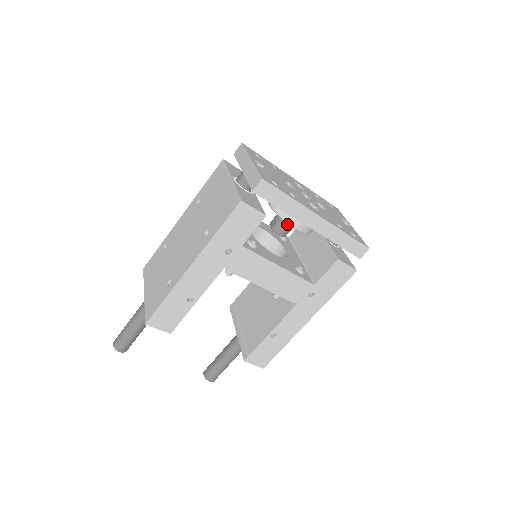
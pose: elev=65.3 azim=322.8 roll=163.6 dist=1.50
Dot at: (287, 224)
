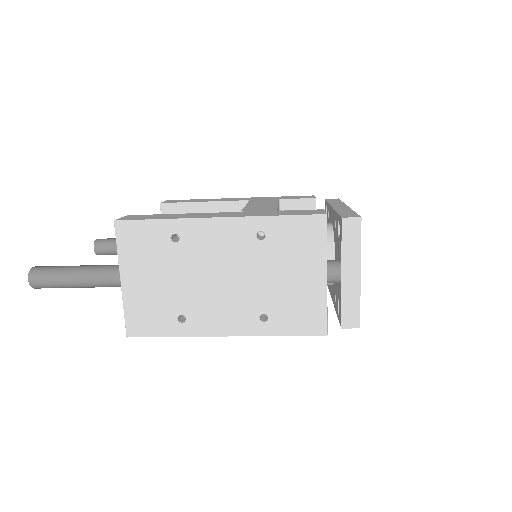
Dot at: occluded
